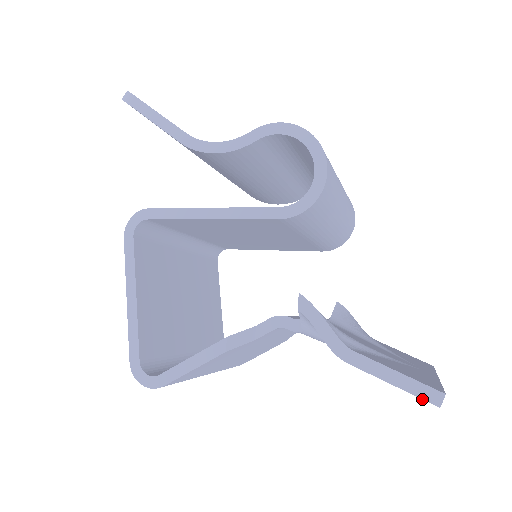
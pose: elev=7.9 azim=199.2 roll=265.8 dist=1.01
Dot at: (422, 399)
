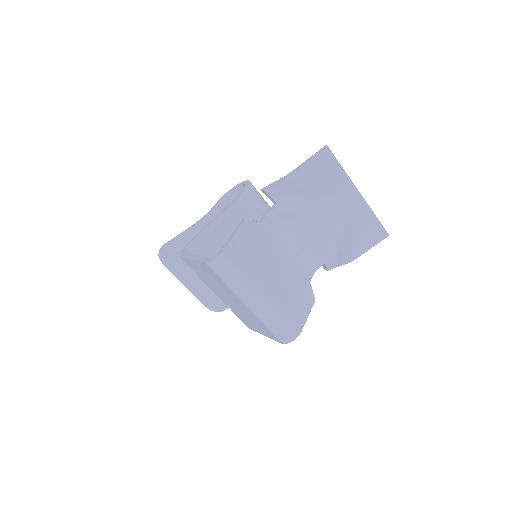
Dot at: (321, 151)
